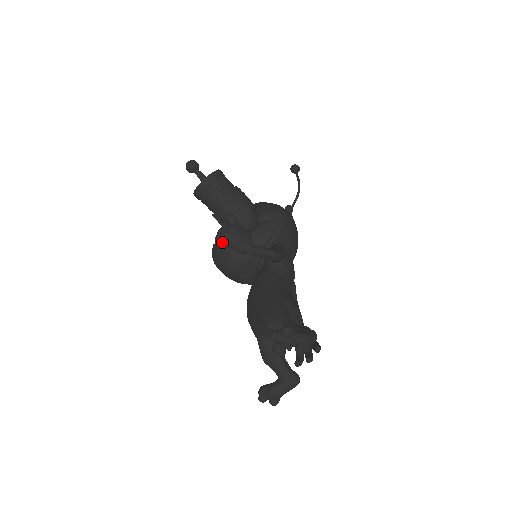
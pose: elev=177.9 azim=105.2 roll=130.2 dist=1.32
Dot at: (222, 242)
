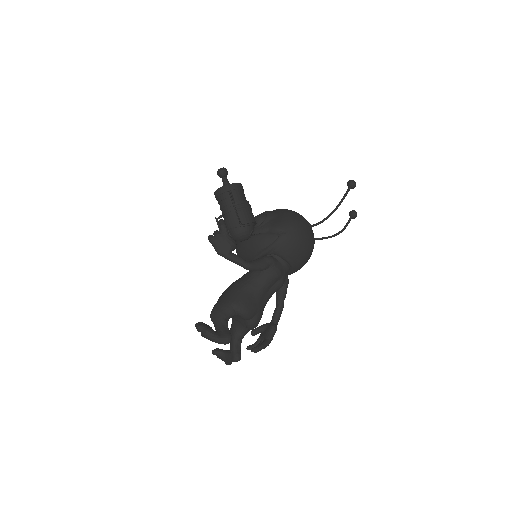
Dot at: (210, 242)
